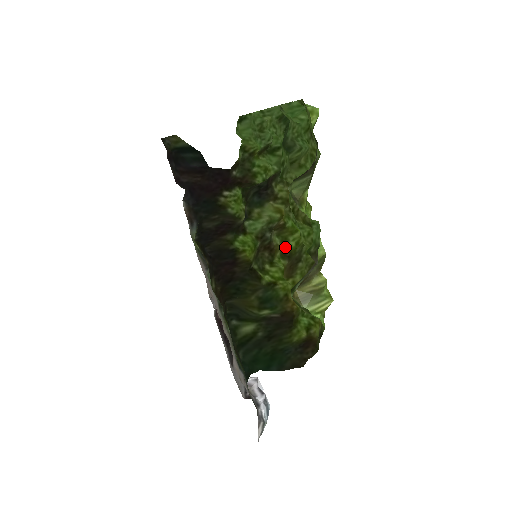
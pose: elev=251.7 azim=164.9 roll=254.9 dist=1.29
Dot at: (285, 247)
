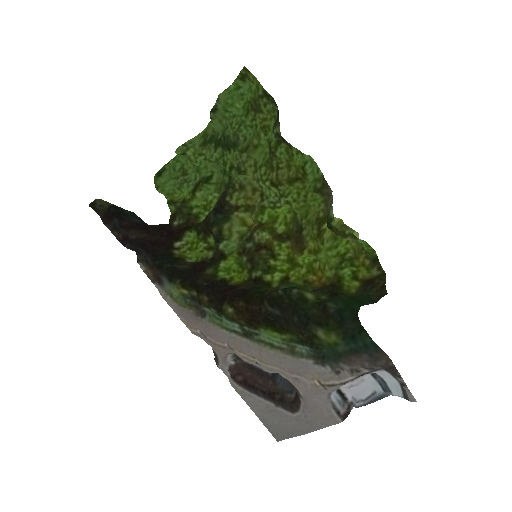
Dot at: (277, 235)
